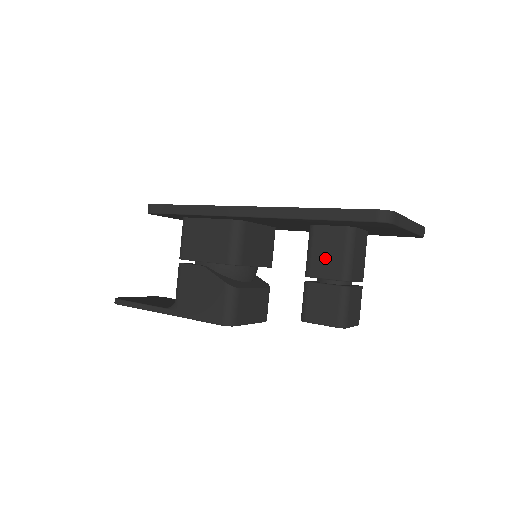
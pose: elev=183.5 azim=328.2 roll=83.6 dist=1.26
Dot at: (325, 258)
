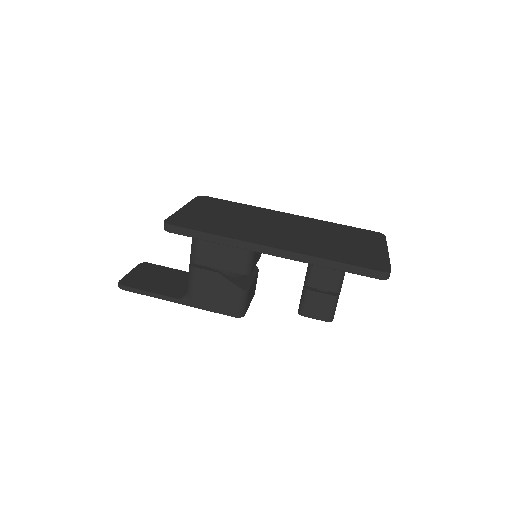
Dot at: (324, 276)
